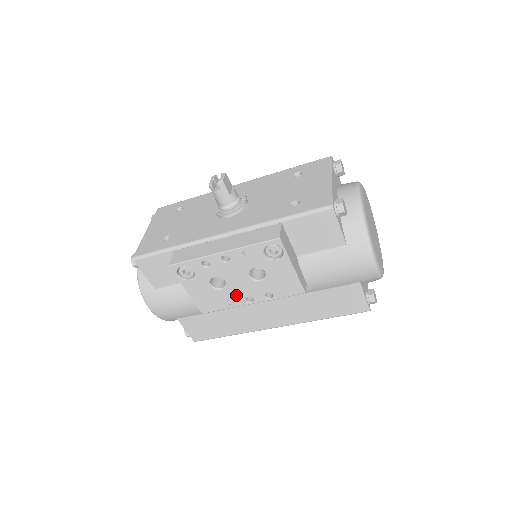
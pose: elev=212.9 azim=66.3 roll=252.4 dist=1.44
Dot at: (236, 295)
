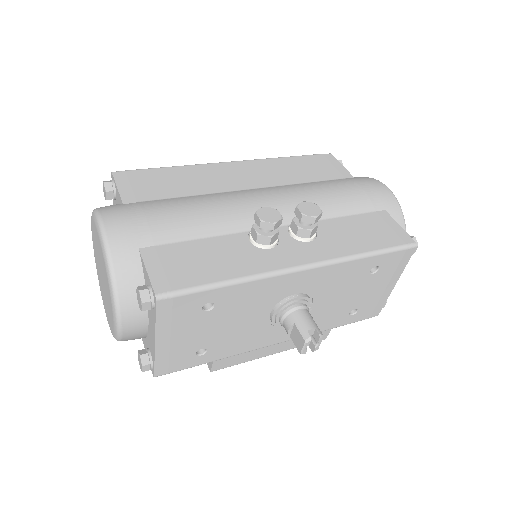
Dot at: occluded
